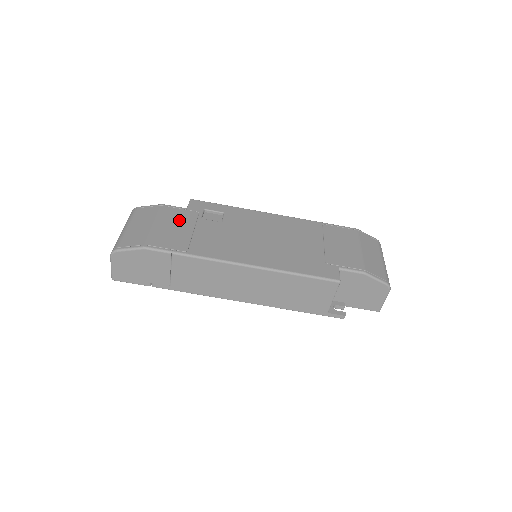
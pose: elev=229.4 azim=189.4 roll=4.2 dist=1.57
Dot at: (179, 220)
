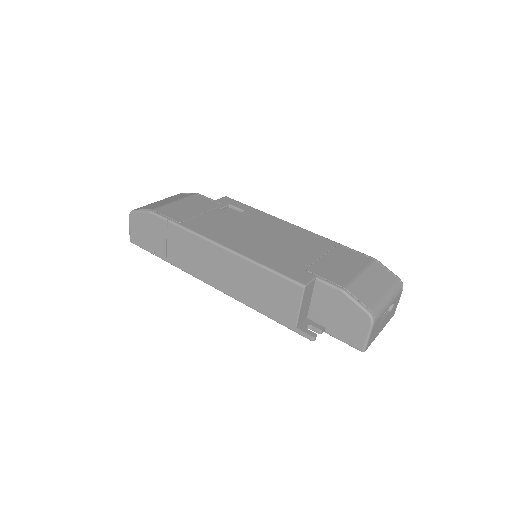
Dot at: (199, 204)
